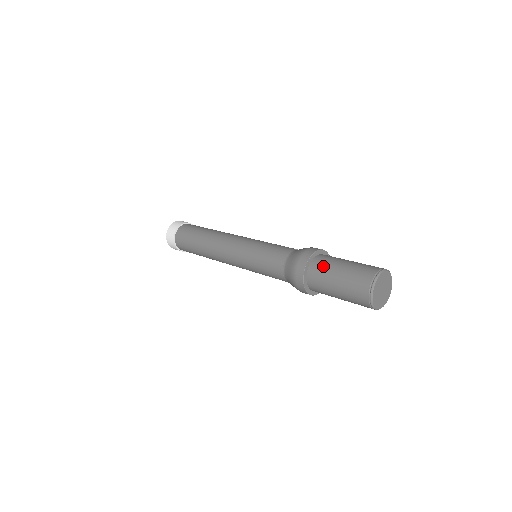
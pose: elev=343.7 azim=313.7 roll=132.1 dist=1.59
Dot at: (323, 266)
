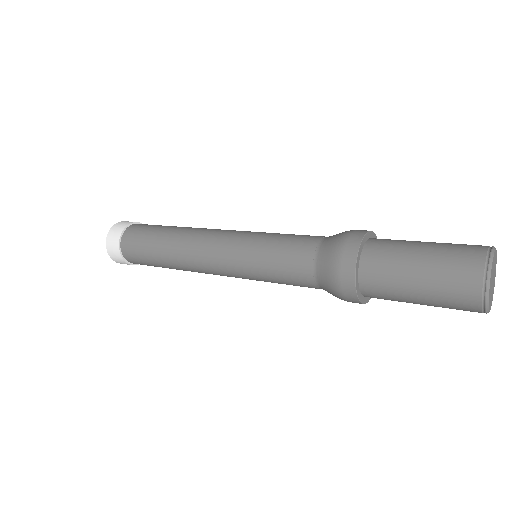
Dot at: (388, 247)
